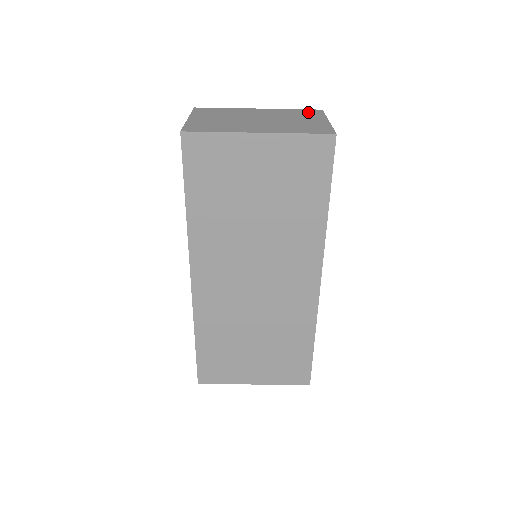
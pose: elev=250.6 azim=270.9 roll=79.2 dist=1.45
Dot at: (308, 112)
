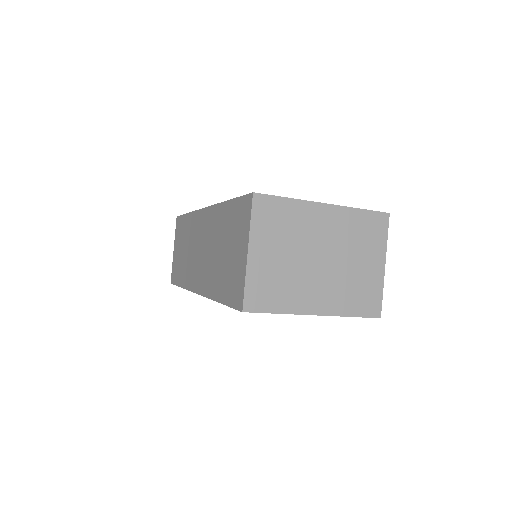
Dot at: (374, 227)
